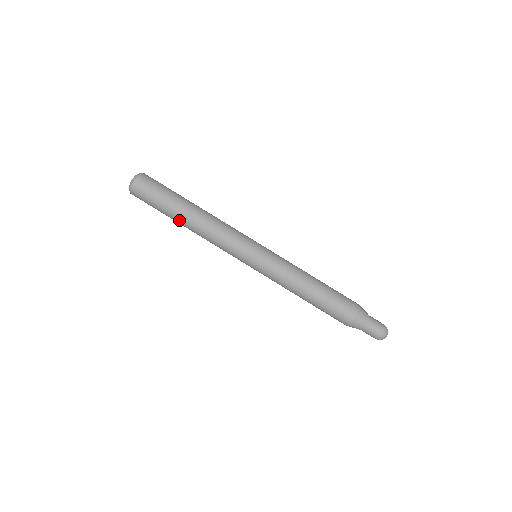
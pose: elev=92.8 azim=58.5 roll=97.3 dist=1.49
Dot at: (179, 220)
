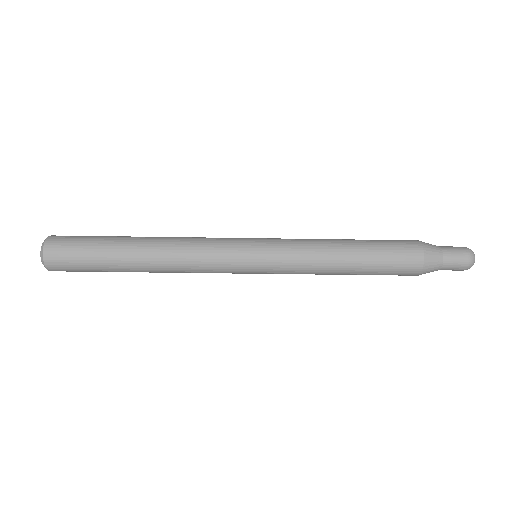
Dot at: occluded
